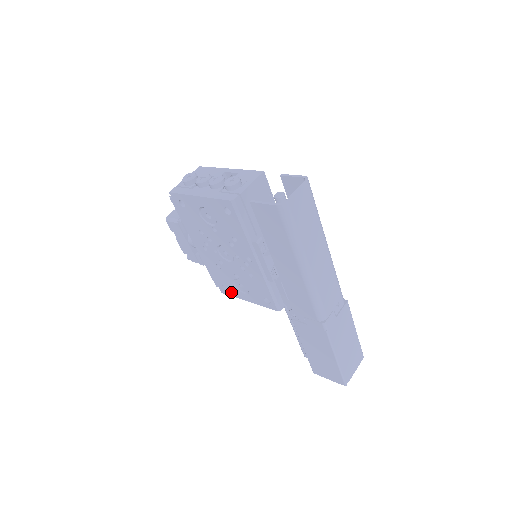
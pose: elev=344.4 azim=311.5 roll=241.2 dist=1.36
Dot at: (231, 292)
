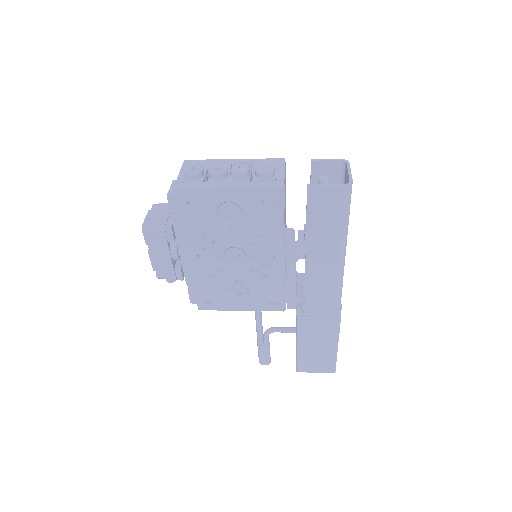
Dot at: (217, 305)
